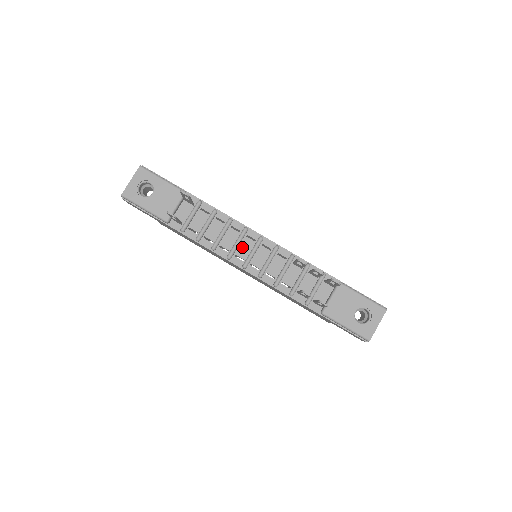
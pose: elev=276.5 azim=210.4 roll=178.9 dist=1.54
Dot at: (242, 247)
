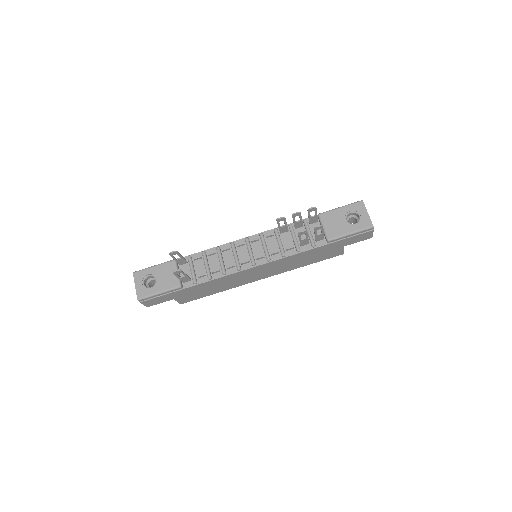
Dot at: (241, 256)
